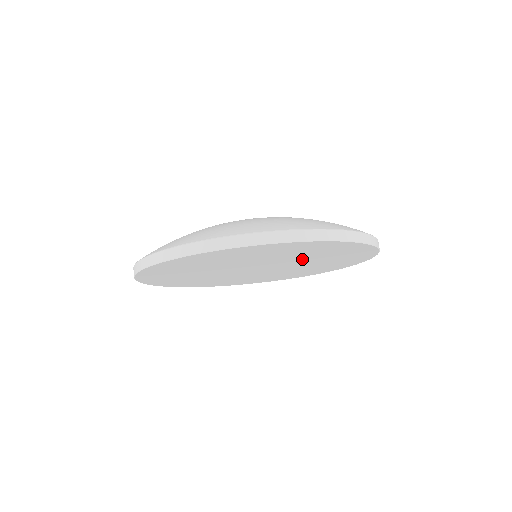
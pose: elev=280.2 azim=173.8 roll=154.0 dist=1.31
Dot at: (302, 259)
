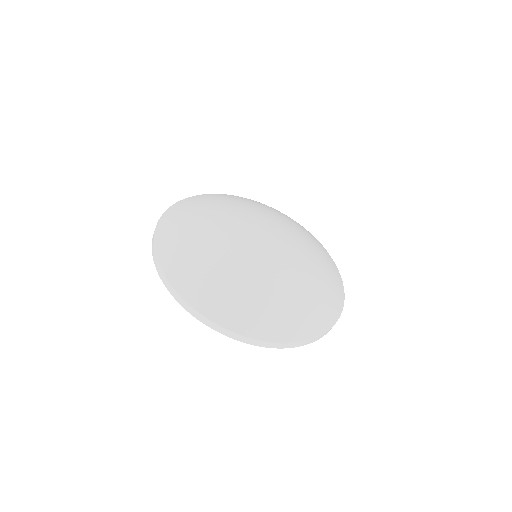
Dot at: occluded
